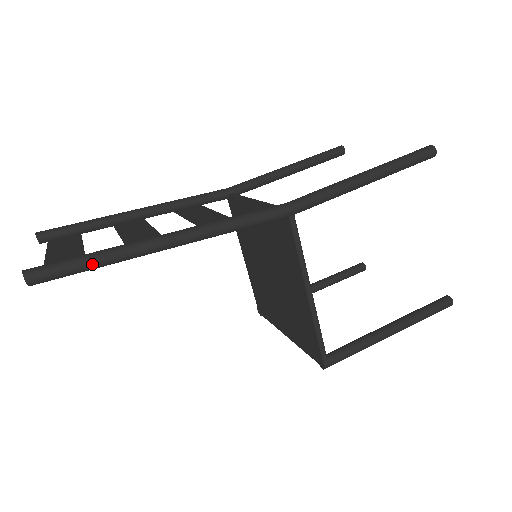
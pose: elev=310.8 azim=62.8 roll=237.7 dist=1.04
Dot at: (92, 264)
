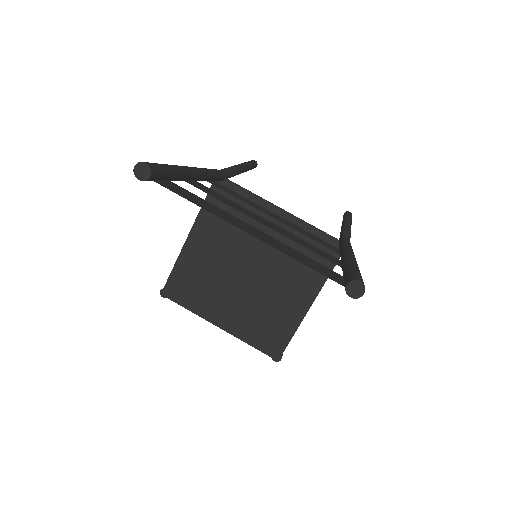
Dot at: occluded
